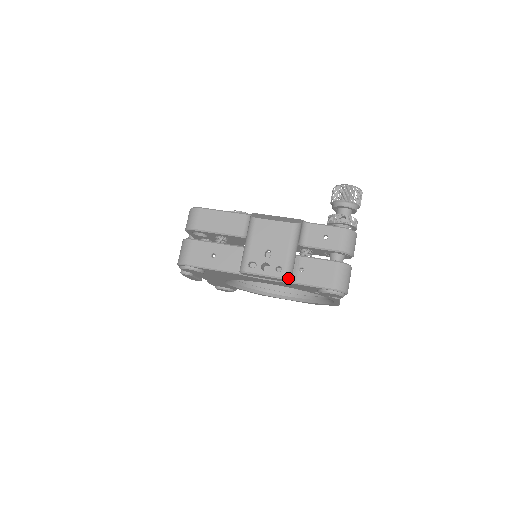
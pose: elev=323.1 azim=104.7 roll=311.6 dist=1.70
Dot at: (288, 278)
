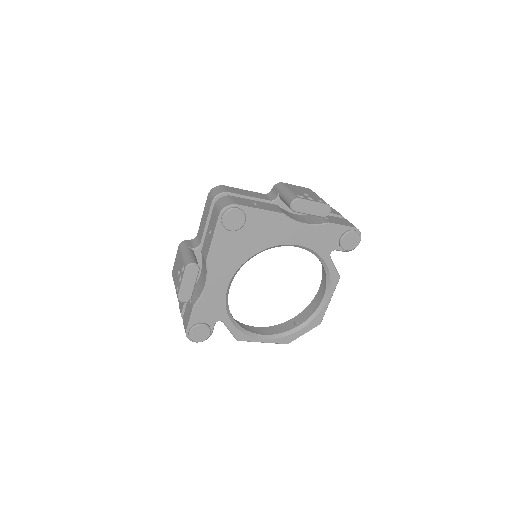
Dot at: (330, 207)
